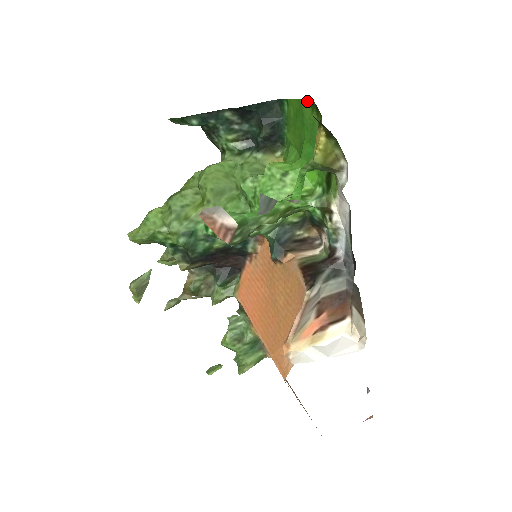
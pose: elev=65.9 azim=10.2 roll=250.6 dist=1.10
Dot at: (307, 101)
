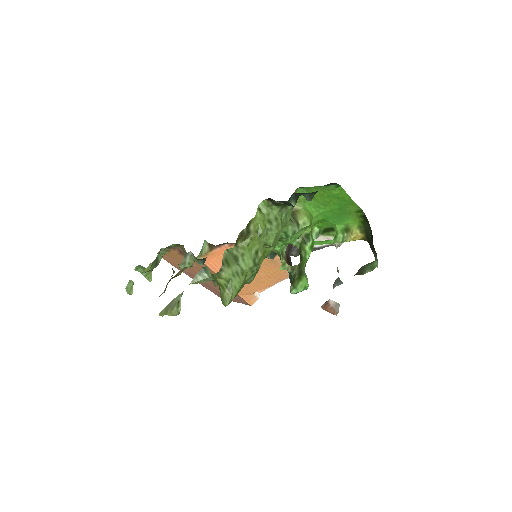
Dot at: (359, 208)
